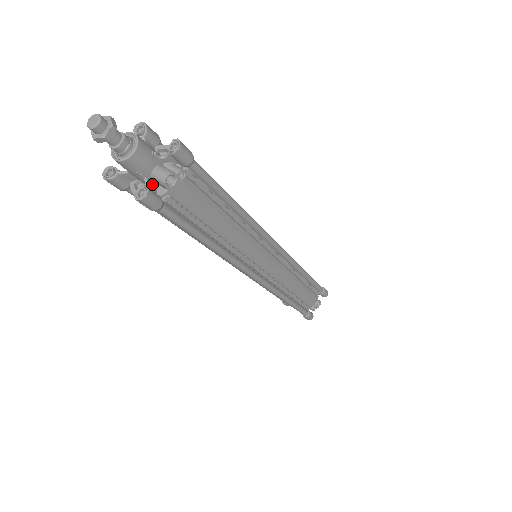
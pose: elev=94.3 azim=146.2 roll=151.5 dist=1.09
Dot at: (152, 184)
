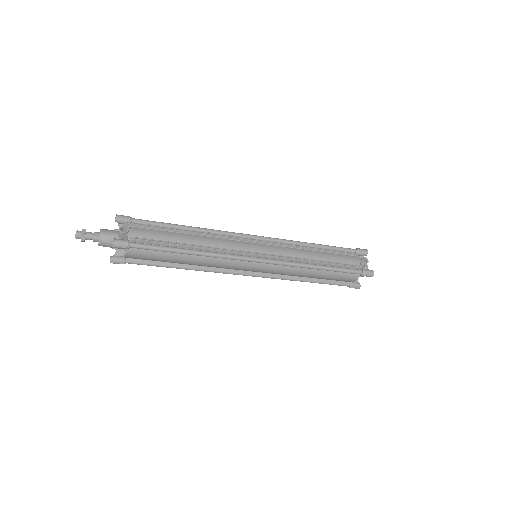
Dot at: occluded
